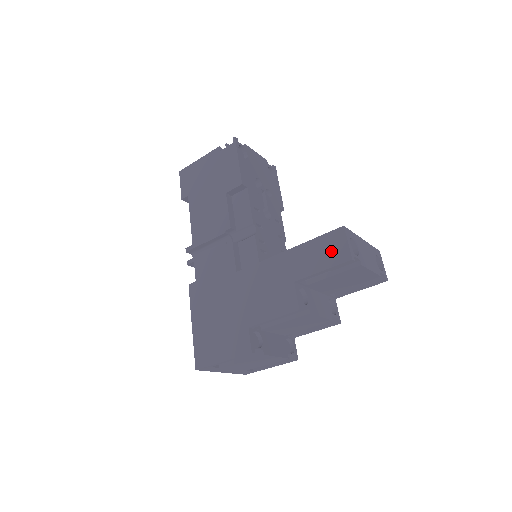
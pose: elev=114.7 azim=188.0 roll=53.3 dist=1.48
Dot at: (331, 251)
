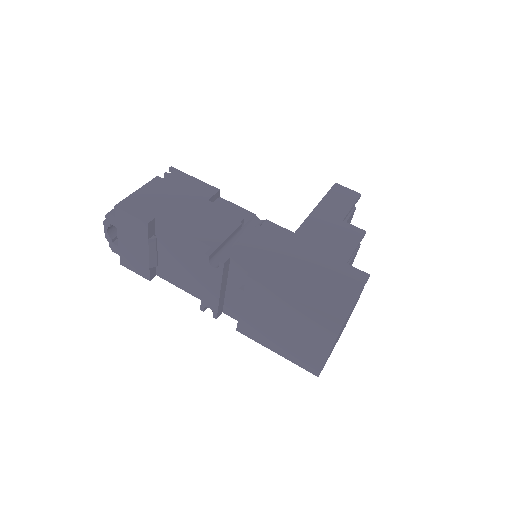
Dot at: (345, 196)
